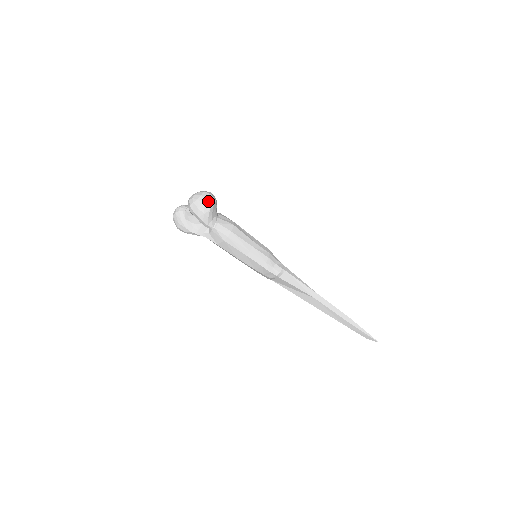
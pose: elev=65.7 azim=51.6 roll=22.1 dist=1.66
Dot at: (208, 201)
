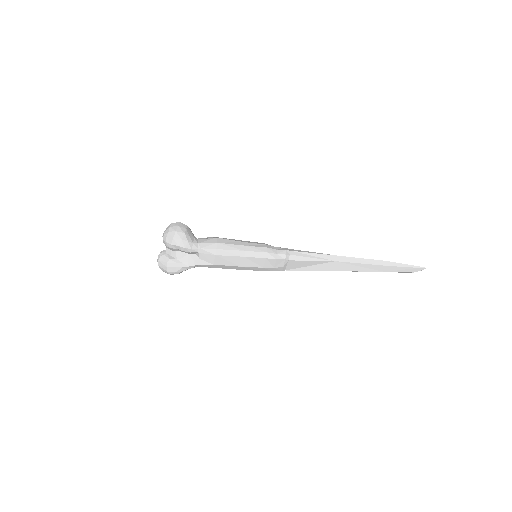
Dot at: (179, 227)
